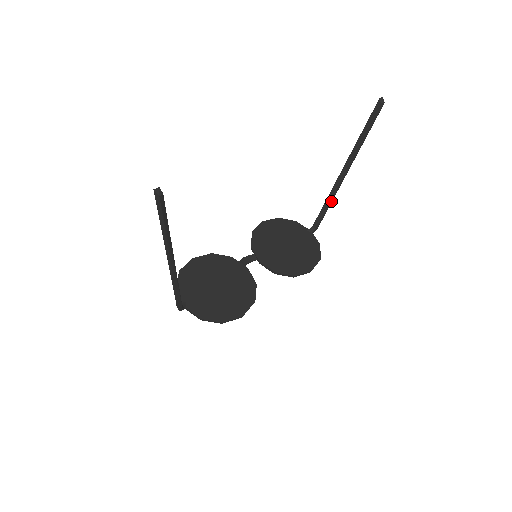
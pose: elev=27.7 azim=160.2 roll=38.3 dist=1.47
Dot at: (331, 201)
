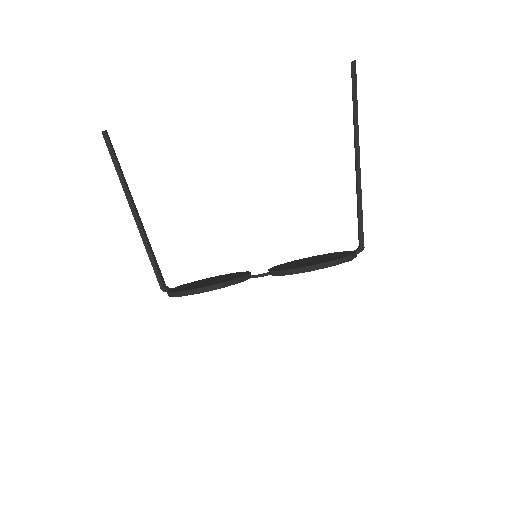
Dot at: (360, 199)
